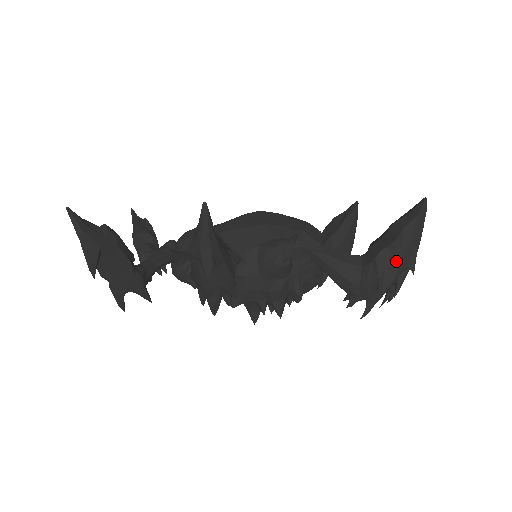
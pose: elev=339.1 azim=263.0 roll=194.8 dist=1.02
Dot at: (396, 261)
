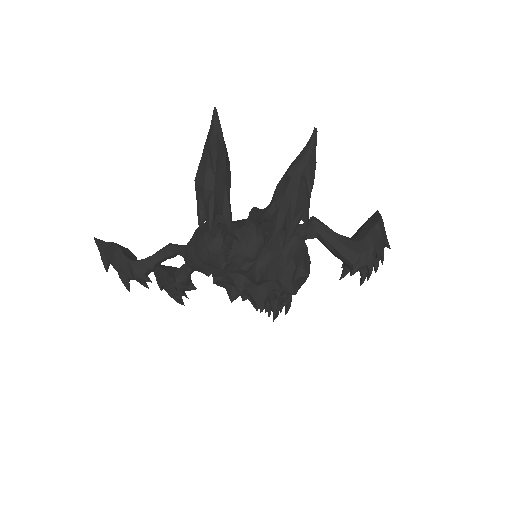
Dot at: (381, 236)
